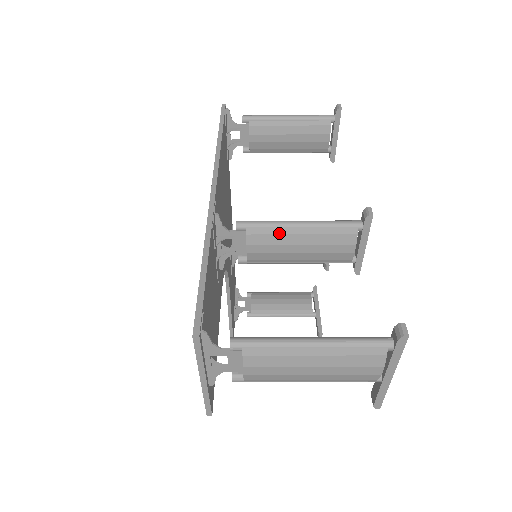
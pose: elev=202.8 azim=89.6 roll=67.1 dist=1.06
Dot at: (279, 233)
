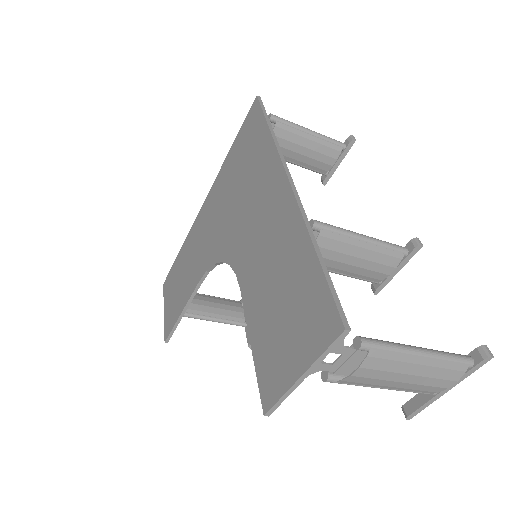
Dot at: (345, 241)
